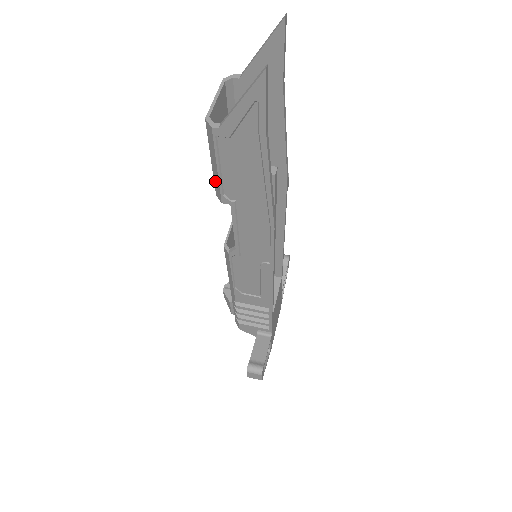
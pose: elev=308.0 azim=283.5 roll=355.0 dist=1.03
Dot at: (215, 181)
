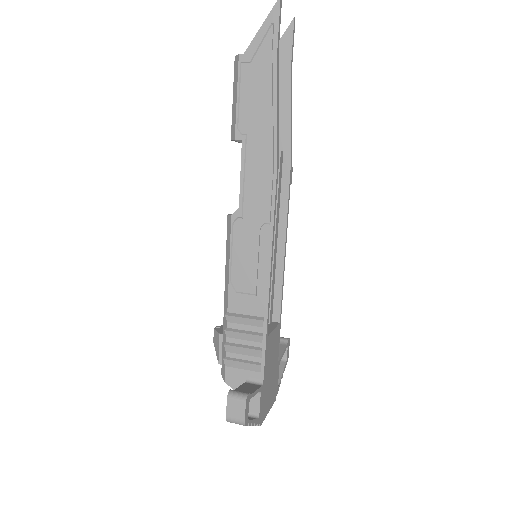
Dot at: (233, 120)
